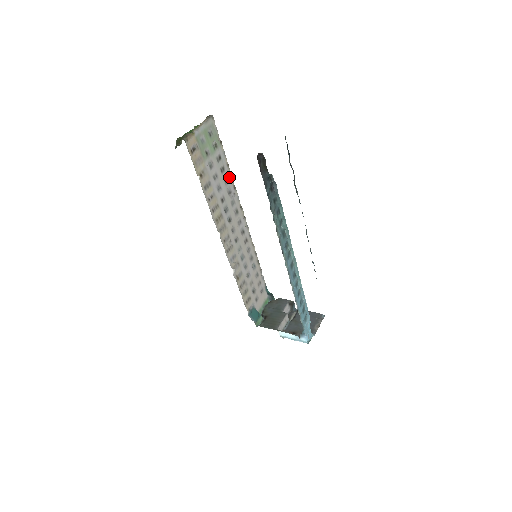
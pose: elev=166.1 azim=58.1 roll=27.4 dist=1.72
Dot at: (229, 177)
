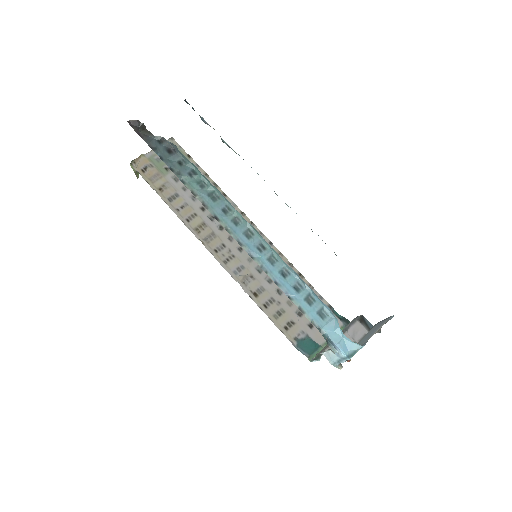
Dot at: occluded
